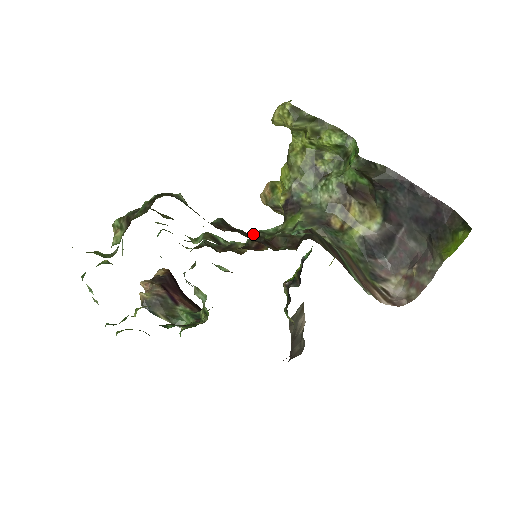
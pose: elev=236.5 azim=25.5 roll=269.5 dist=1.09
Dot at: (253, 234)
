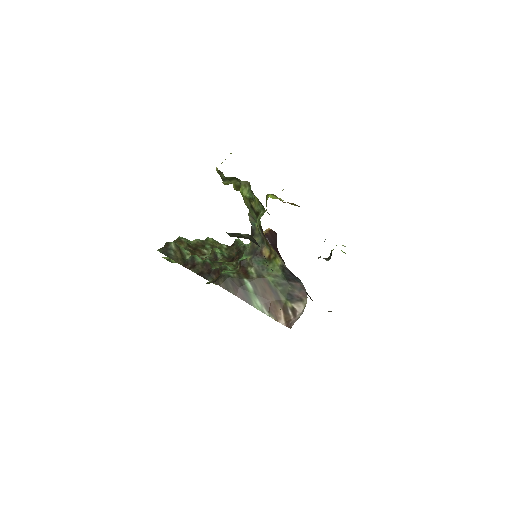
Dot at: occluded
